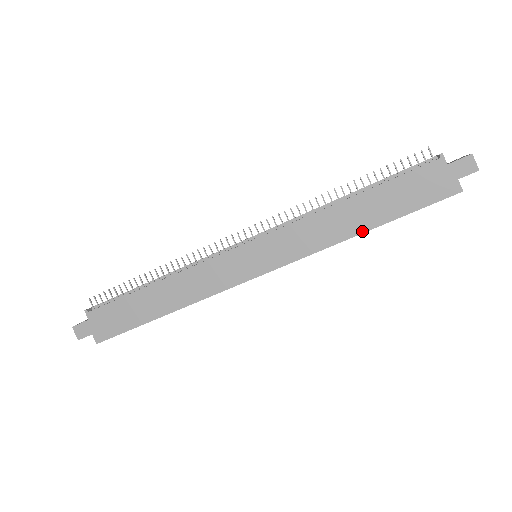
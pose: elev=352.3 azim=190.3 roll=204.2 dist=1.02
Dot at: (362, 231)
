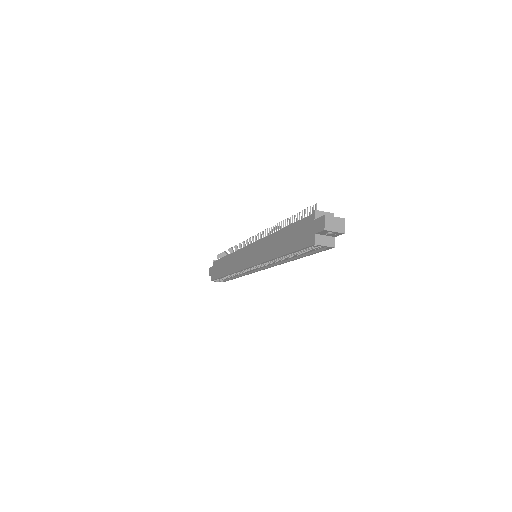
Dot at: (278, 256)
